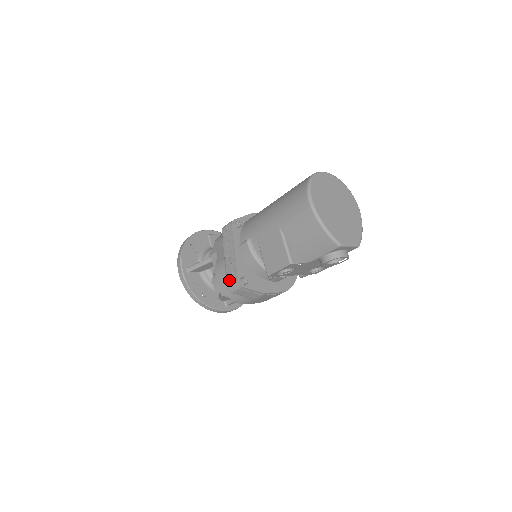
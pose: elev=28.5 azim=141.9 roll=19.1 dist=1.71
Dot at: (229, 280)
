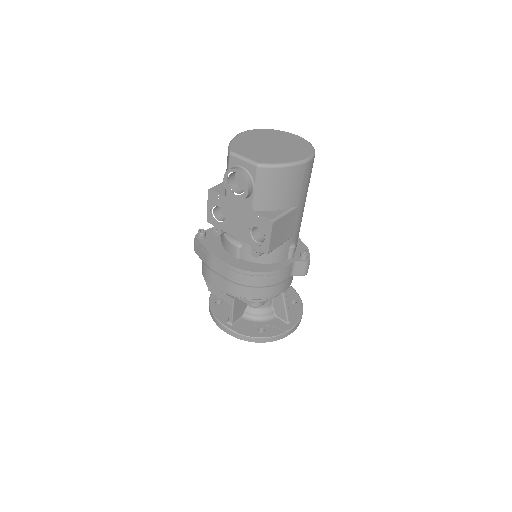
Dot at: occluded
